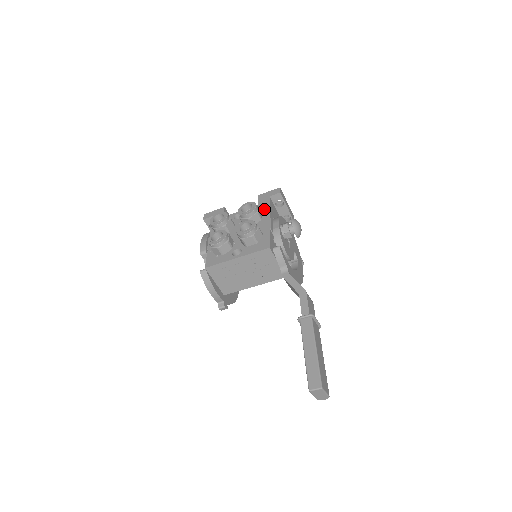
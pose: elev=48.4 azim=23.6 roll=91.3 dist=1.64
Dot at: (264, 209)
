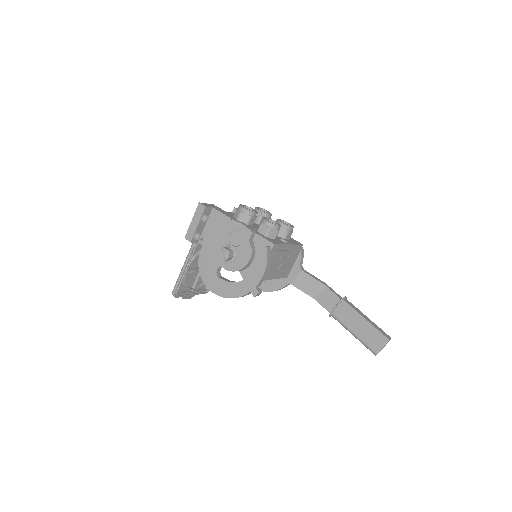
Dot at: occluded
